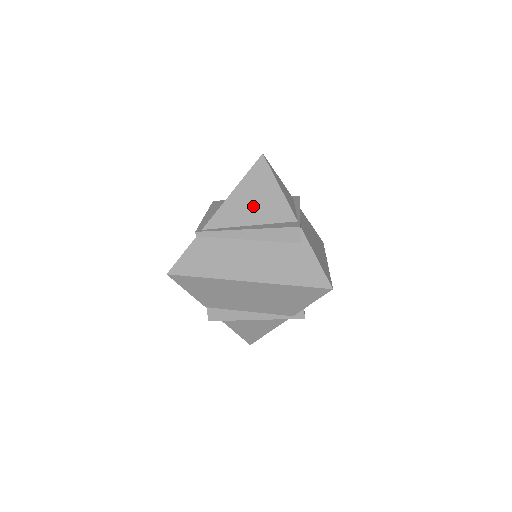
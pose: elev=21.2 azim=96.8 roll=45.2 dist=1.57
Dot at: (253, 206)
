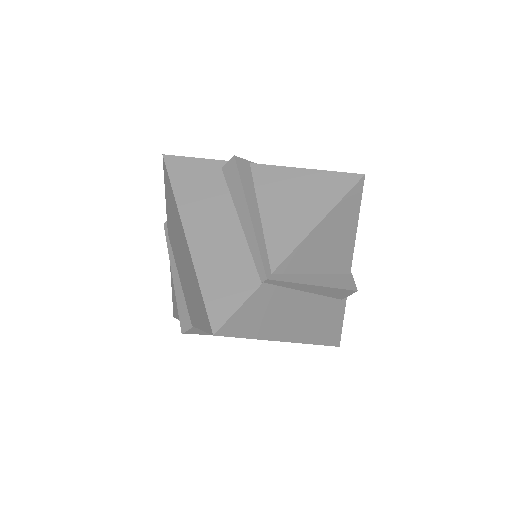
Dot at: (328, 248)
